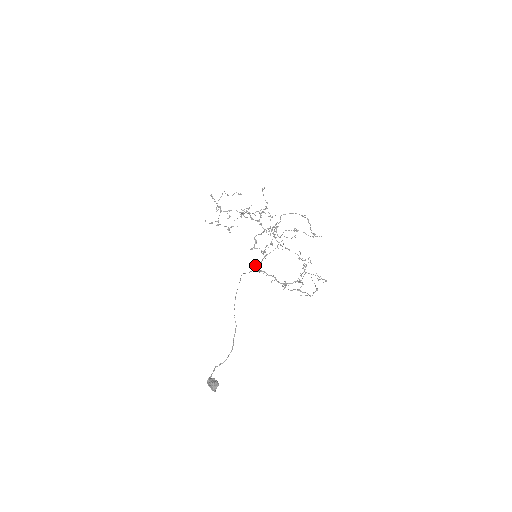
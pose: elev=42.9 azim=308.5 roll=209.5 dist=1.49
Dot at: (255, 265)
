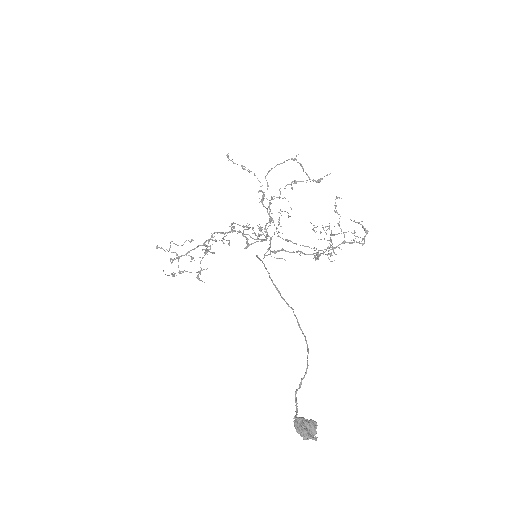
Dot at: occluded
